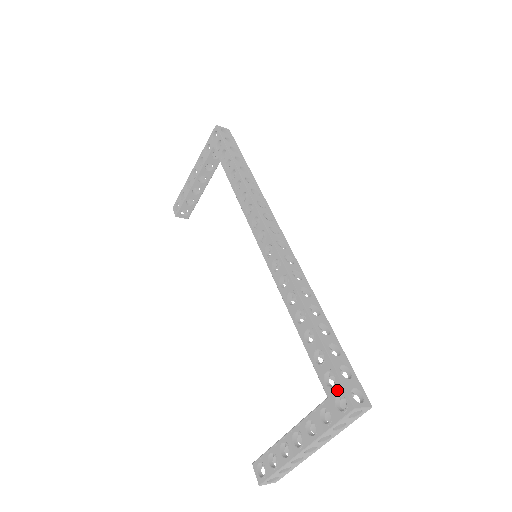
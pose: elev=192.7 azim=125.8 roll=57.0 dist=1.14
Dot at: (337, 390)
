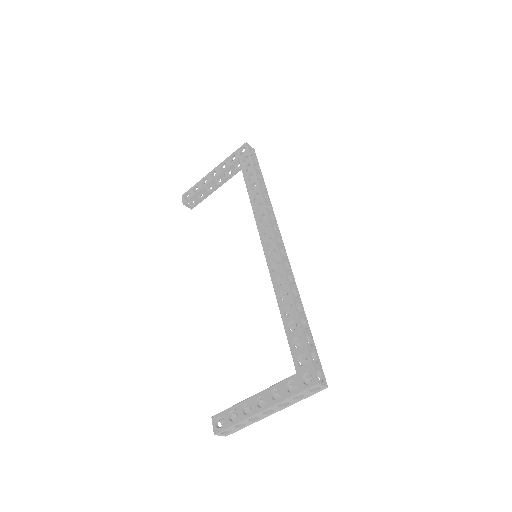
Dot at: (306, 369)
